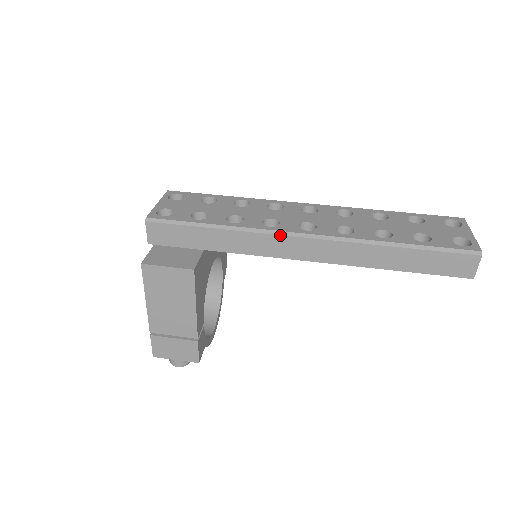
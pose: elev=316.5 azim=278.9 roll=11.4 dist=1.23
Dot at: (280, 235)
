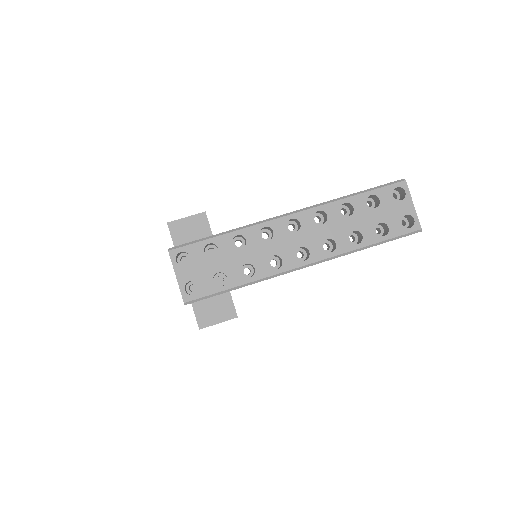
Dot at: occluded
